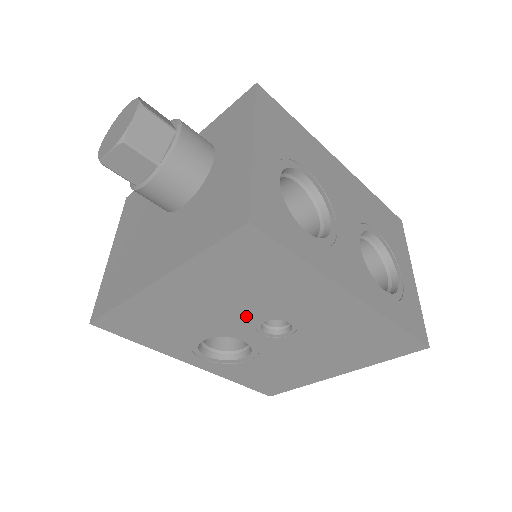
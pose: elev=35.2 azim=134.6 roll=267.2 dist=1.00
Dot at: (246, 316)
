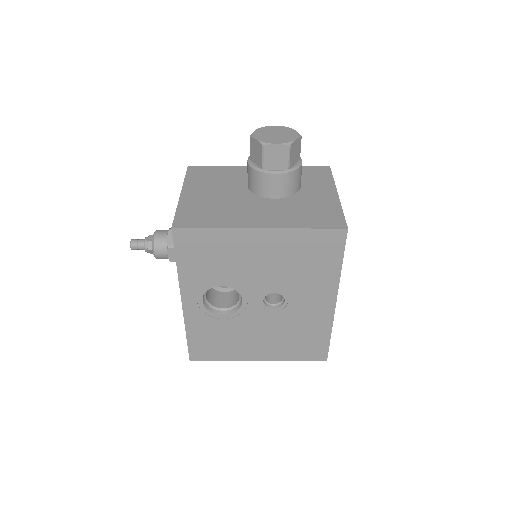
Dot at: (271, 283)
